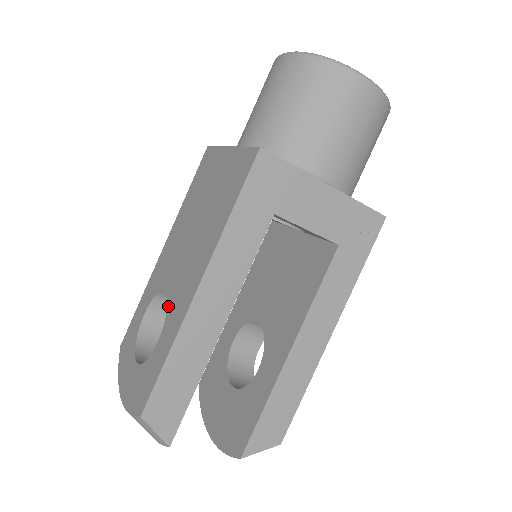
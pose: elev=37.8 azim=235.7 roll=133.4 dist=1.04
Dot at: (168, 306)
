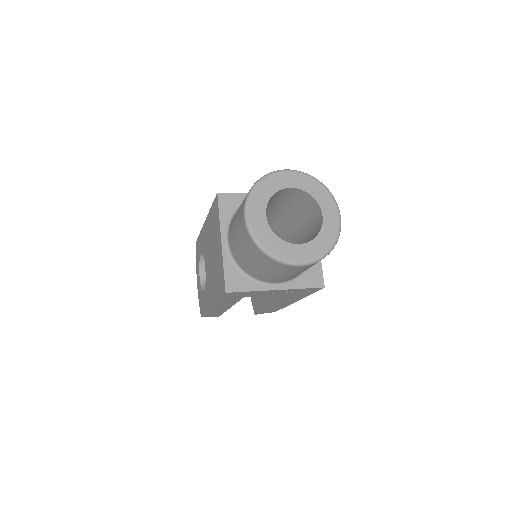
Dot at: (205, 282)
